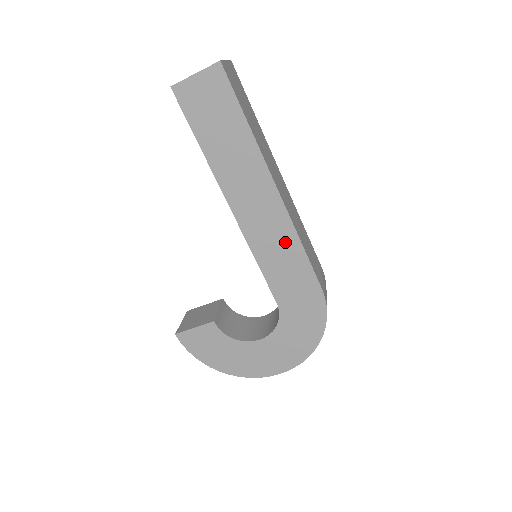
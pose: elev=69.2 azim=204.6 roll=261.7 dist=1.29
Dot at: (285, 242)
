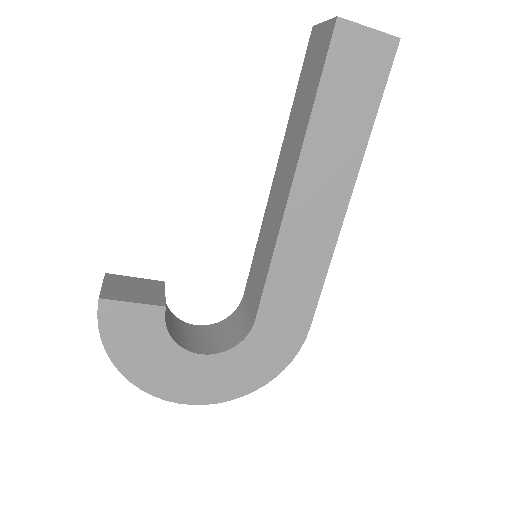
Dot at: (314, 261)
